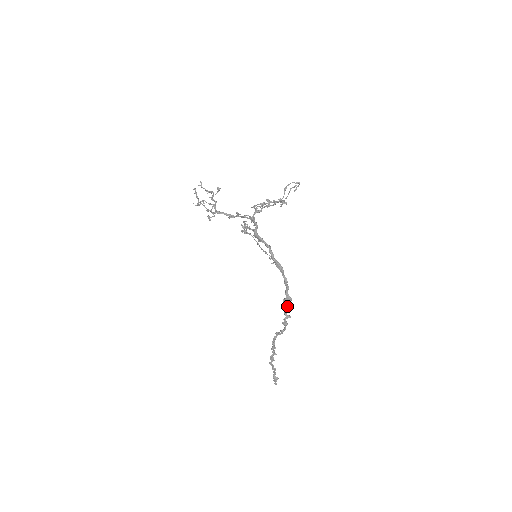
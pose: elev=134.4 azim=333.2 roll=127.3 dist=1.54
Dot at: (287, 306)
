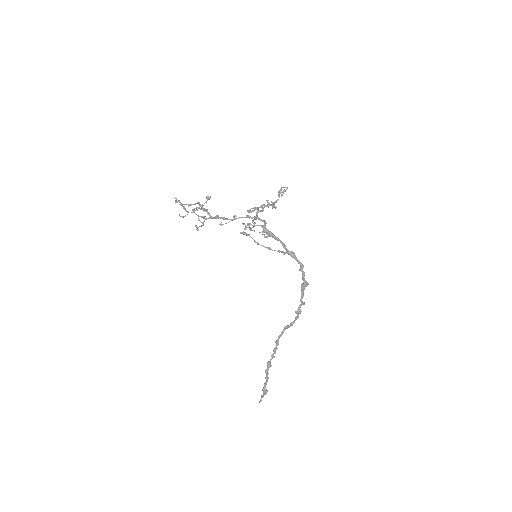
Dot at: occluded
